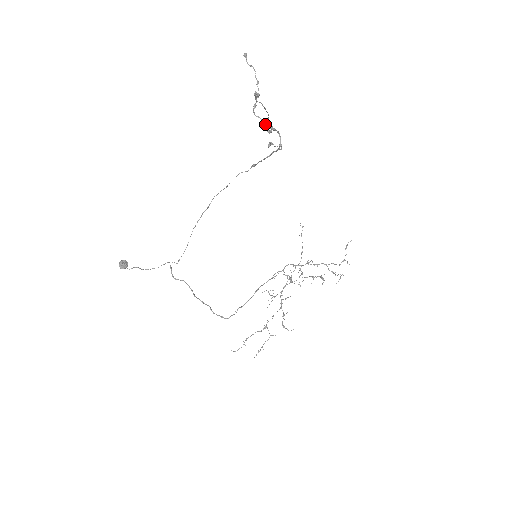
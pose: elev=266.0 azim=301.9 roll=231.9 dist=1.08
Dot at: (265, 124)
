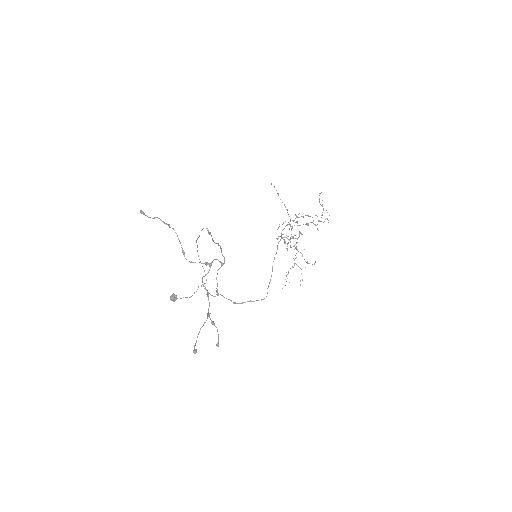
Dot at: (208, 315)
